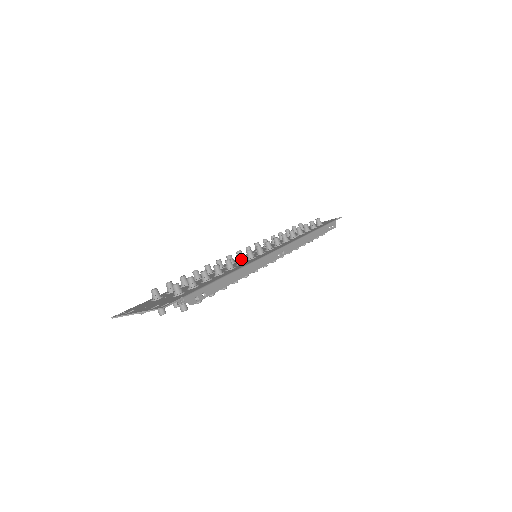
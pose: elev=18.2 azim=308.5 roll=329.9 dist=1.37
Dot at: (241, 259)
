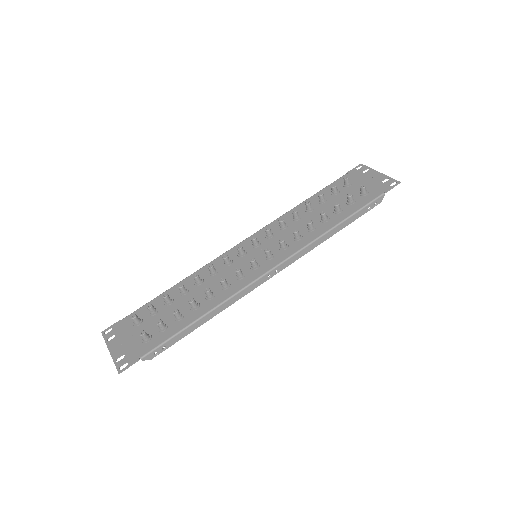
Dot at: (224, 284)
